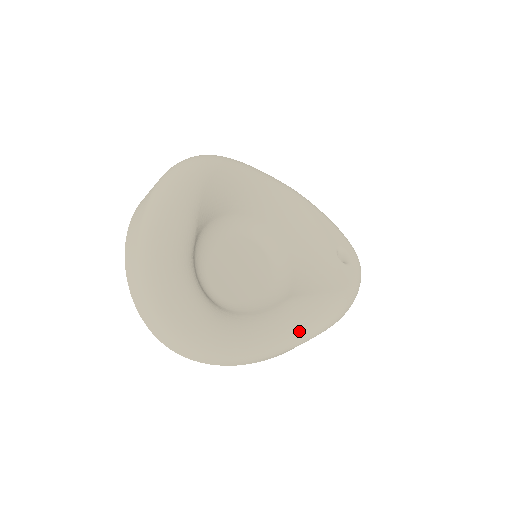
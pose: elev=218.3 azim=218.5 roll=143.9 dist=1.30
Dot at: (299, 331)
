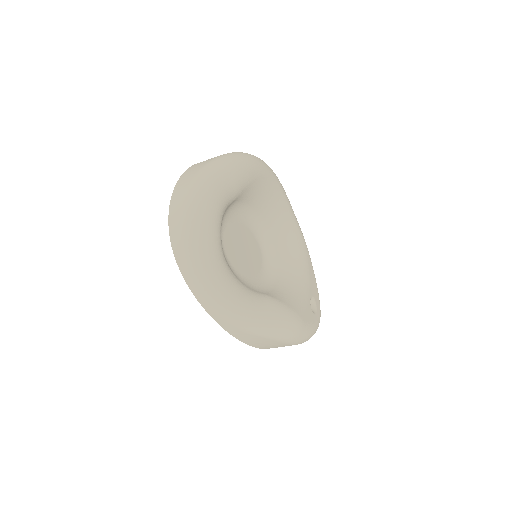
Dot at: (260, 318)
